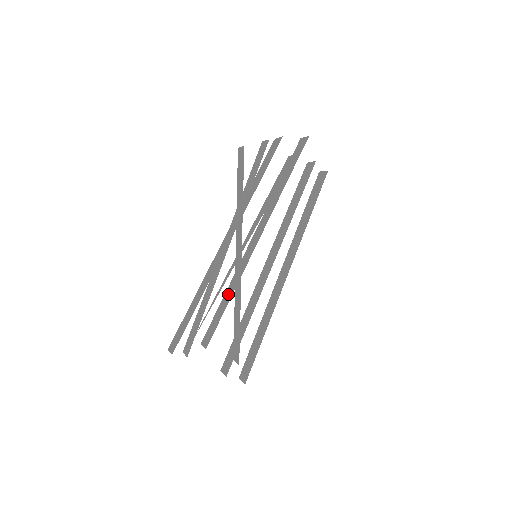
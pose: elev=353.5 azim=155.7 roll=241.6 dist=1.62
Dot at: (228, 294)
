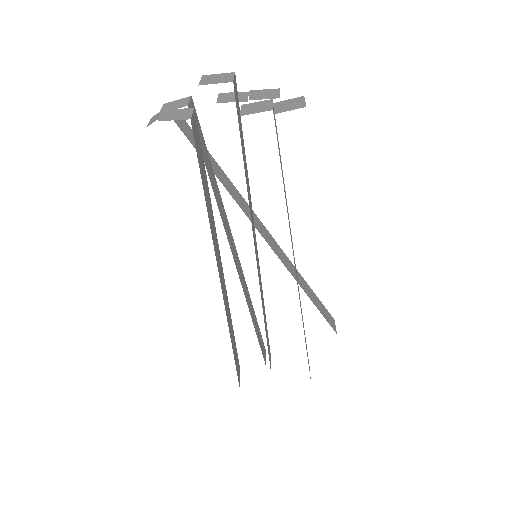
Dot at: occluded
